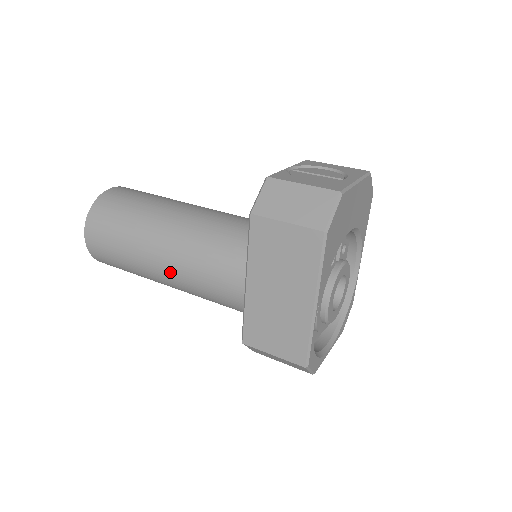
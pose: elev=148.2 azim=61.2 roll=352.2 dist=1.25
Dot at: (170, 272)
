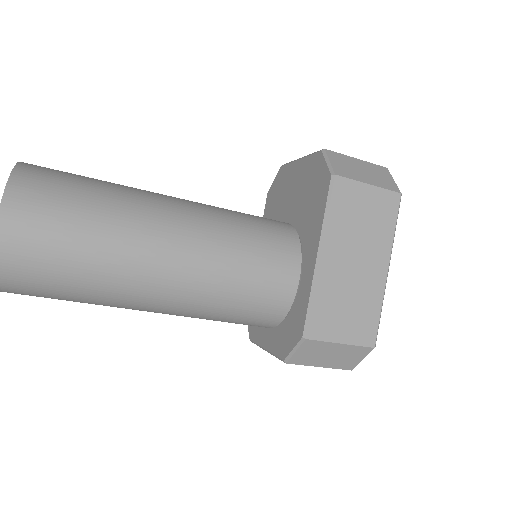
Dot at: (180, 268)
